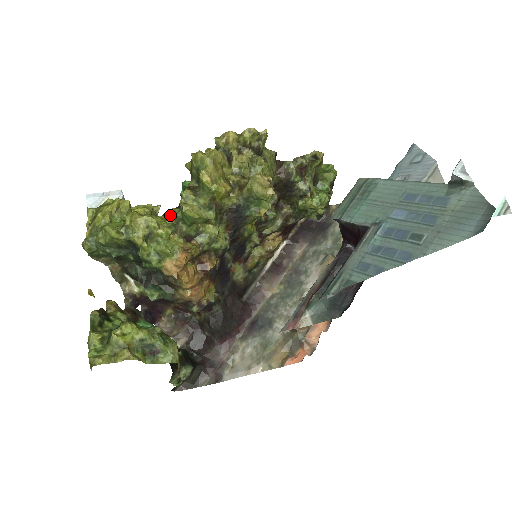
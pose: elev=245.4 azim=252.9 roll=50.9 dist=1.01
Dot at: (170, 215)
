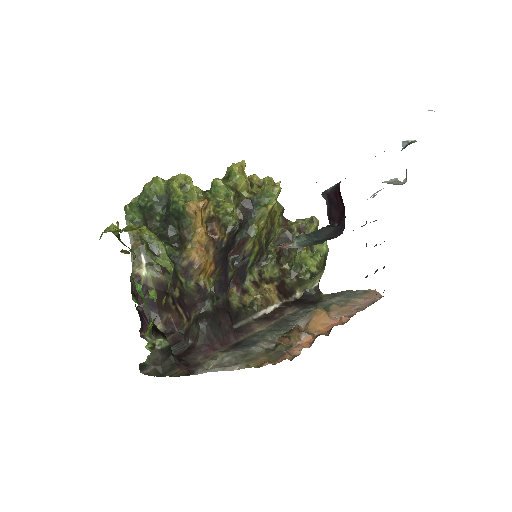
Dot at: occluded
